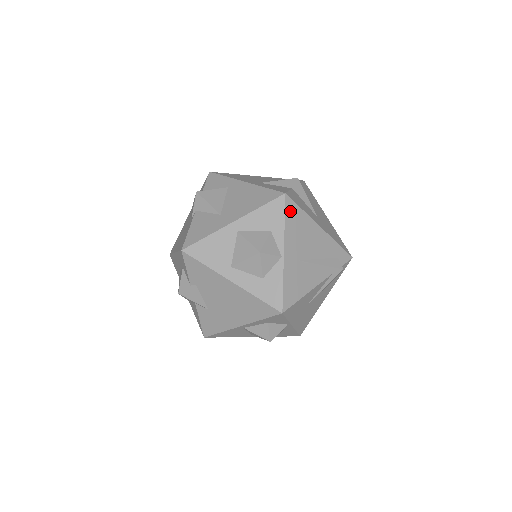
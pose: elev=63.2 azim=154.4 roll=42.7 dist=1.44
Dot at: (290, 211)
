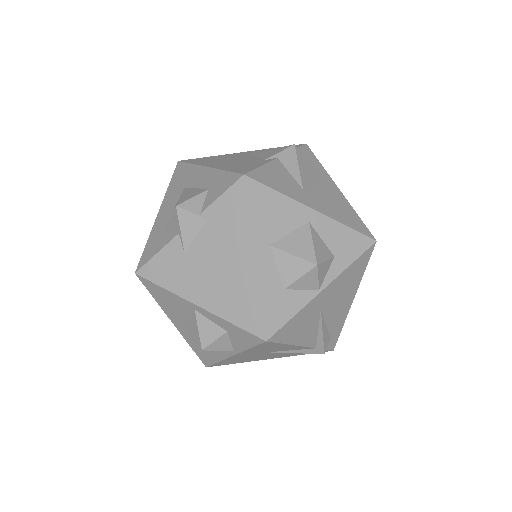
Dot at: (362, 259)
